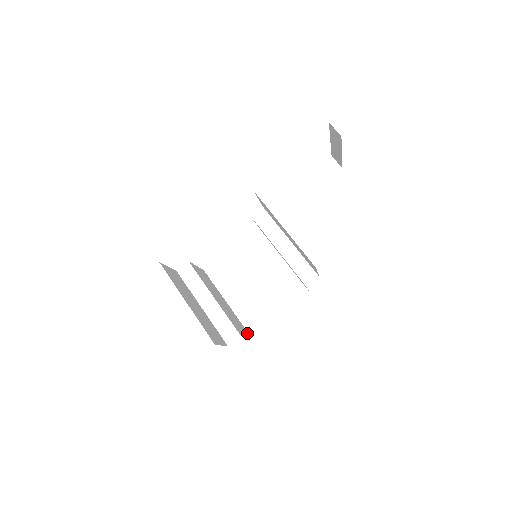
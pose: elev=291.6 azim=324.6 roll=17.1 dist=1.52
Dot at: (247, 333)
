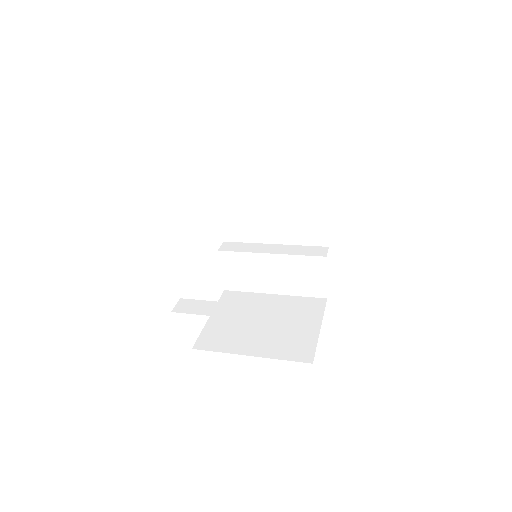
Dot at: occluded
